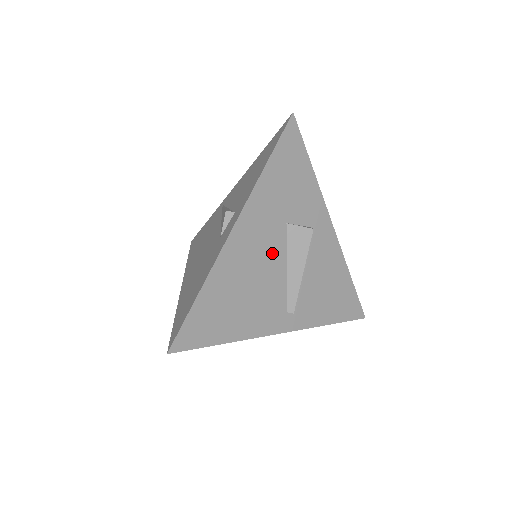
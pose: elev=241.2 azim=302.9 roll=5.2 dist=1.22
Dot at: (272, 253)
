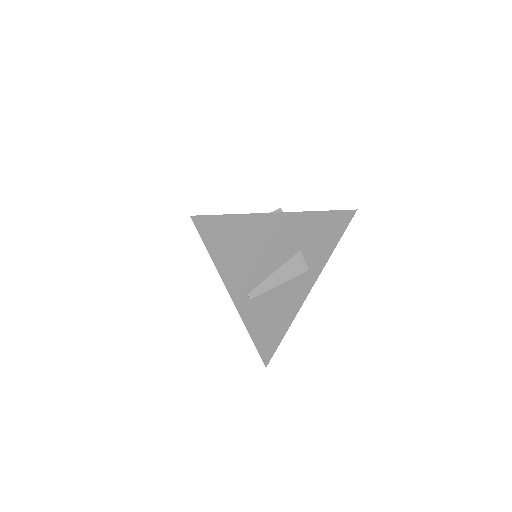
Dot at: (279, 253)
